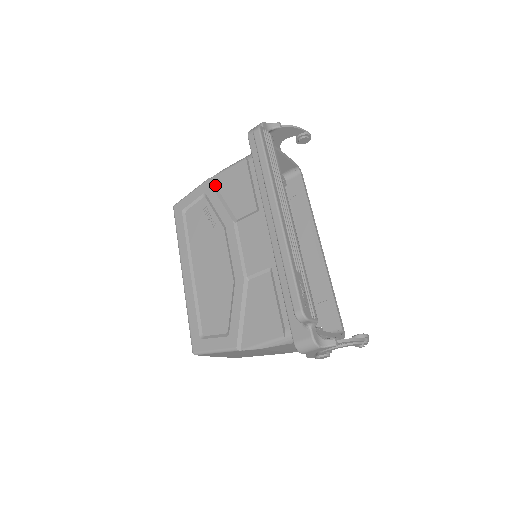
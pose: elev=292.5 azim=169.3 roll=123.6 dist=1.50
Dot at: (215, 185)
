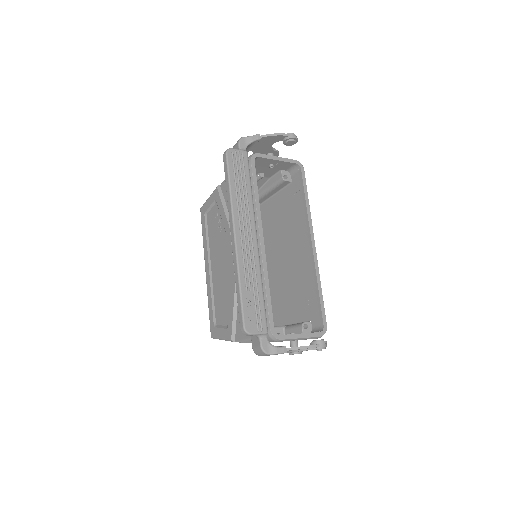
Dot at: (222, 192)
